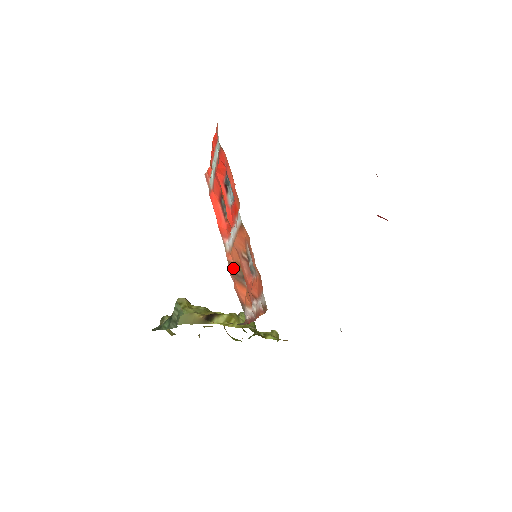
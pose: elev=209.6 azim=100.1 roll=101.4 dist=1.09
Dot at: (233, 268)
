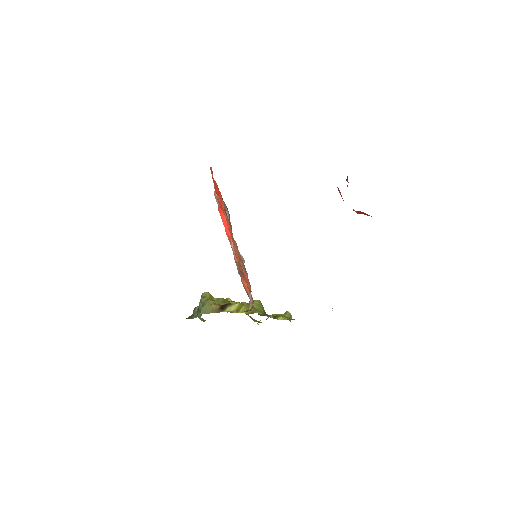
Dot at: (239, 267)
